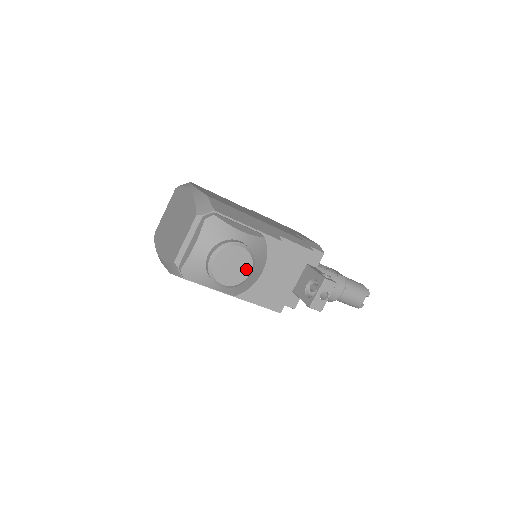
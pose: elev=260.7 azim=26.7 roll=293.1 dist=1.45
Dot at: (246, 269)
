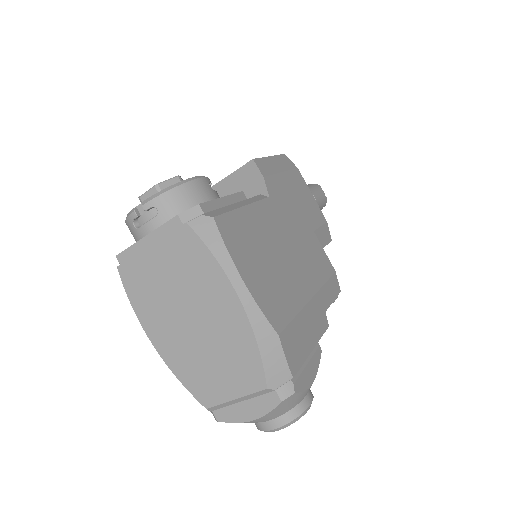
Dot at: occluded
